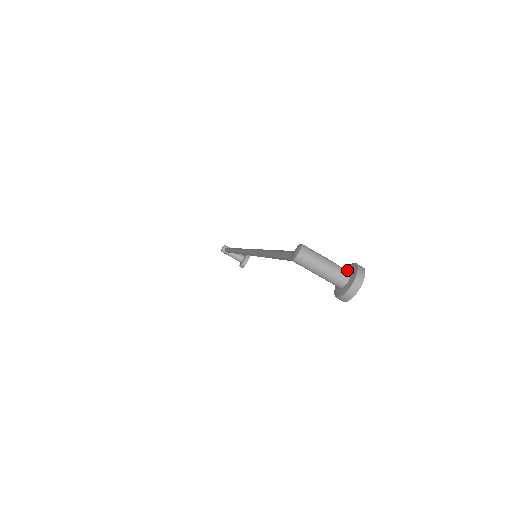
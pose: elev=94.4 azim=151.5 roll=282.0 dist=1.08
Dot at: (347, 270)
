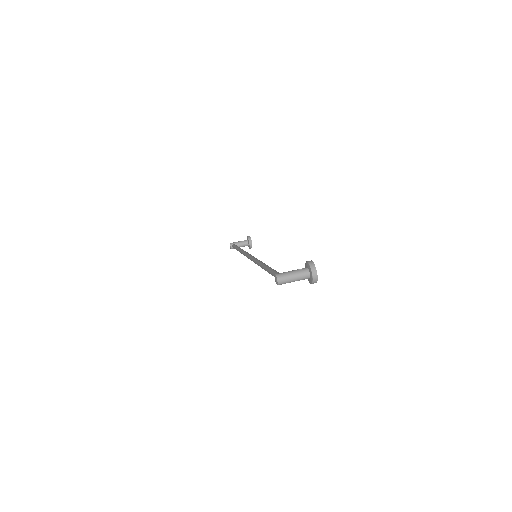
Dot at: (306, 269)
